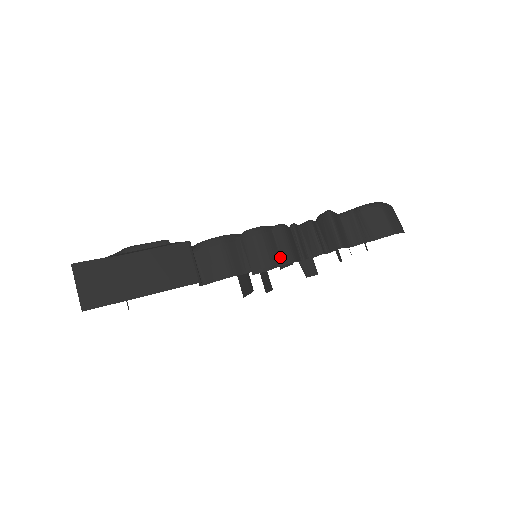
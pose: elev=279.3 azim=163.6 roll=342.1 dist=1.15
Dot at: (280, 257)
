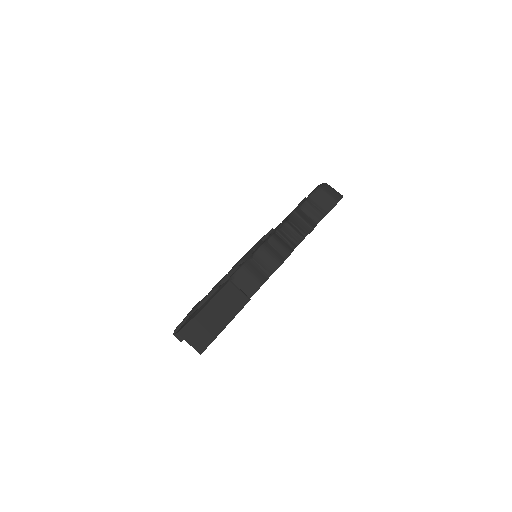
Dot at: (282, 256)
